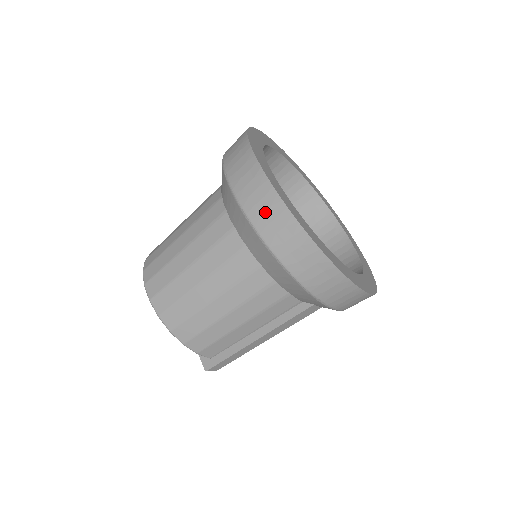
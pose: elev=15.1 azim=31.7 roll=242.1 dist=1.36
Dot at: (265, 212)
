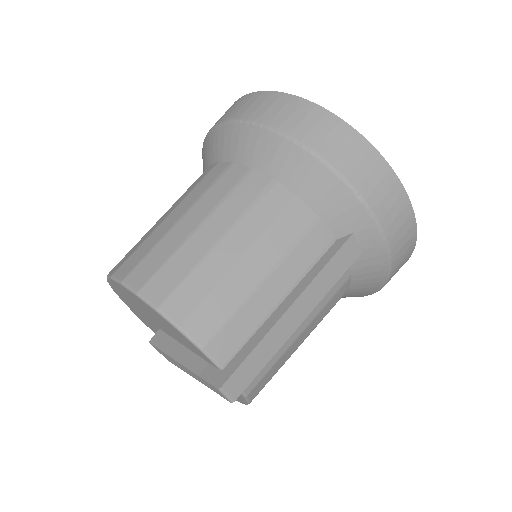
Dot at: (269, 108)
